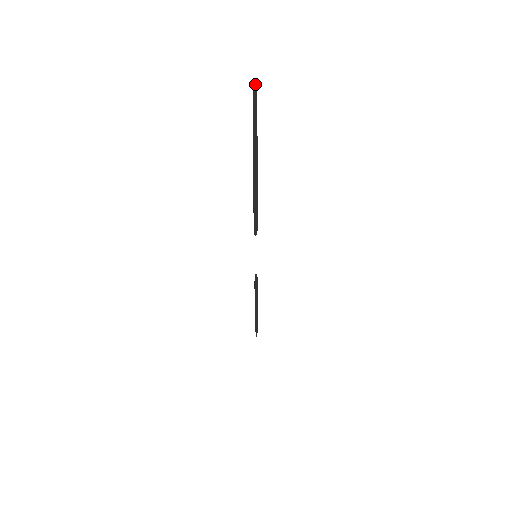
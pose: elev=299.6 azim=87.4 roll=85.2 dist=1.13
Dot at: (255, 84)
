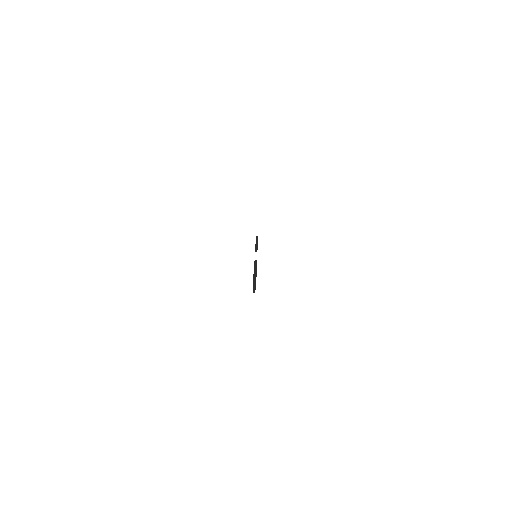
Dot at: occluded
